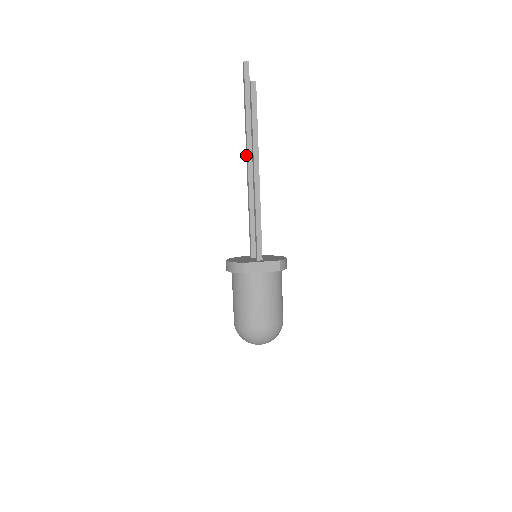
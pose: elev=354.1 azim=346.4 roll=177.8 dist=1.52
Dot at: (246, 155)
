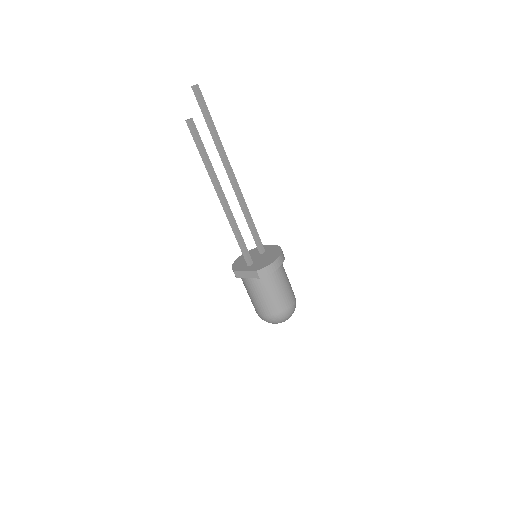
Dot at: occluded
